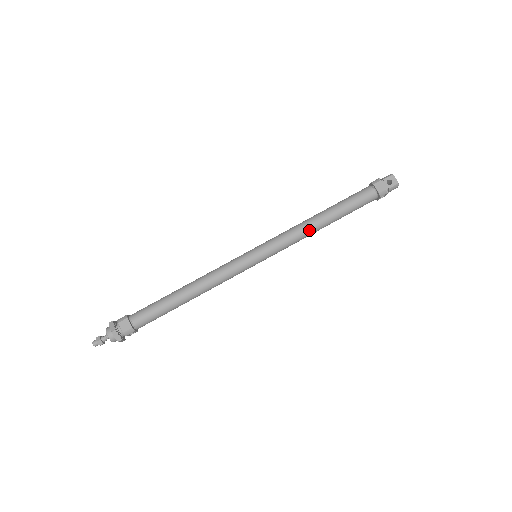
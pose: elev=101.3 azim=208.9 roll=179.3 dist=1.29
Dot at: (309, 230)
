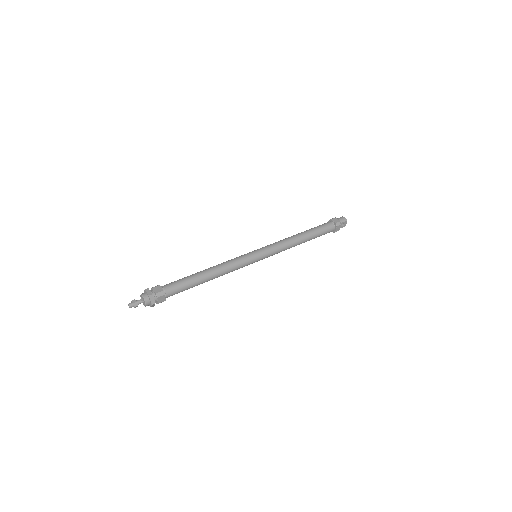
Dot at: occluded
